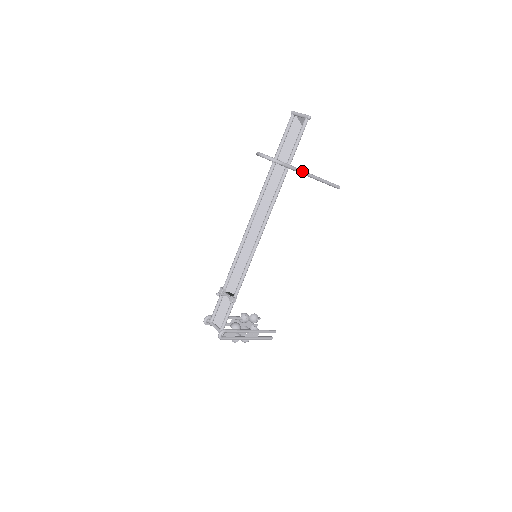
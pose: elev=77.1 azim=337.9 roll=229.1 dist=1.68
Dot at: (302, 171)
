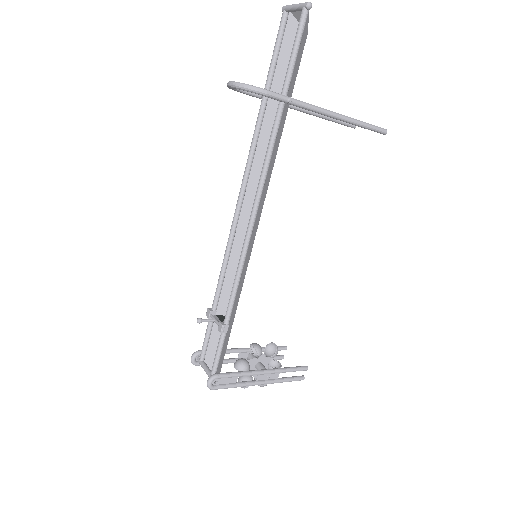
Dot at: (309, 105)
